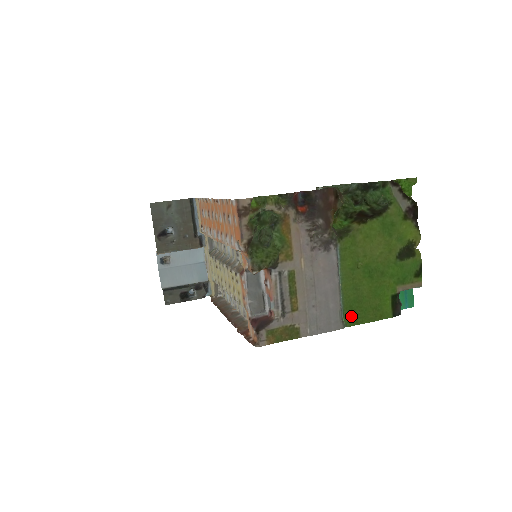
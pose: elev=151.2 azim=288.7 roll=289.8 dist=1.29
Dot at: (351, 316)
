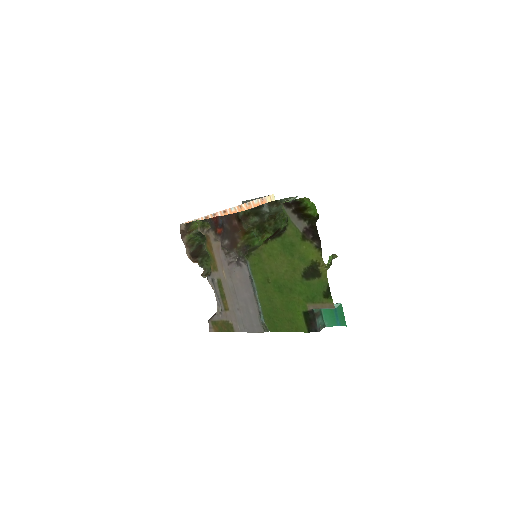
Dot at: (271, 323)
